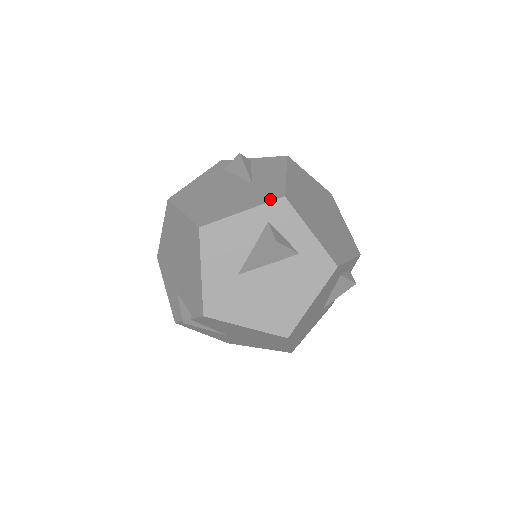
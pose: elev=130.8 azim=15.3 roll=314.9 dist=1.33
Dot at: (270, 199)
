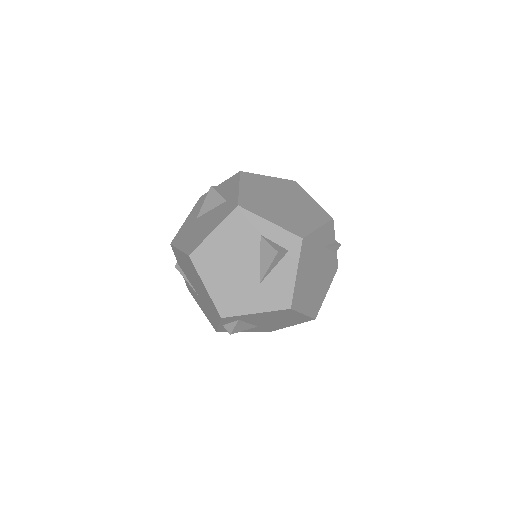
Dot at: occluded
